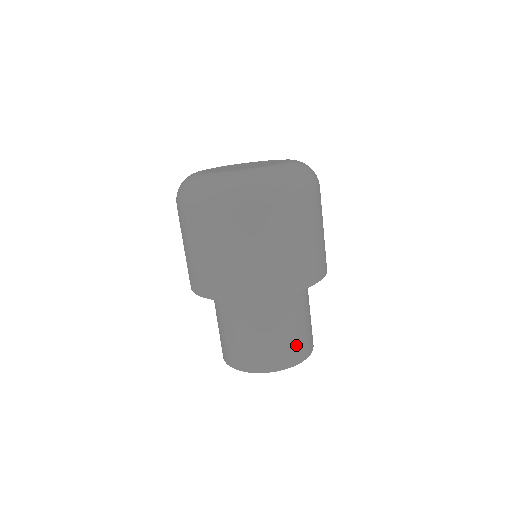
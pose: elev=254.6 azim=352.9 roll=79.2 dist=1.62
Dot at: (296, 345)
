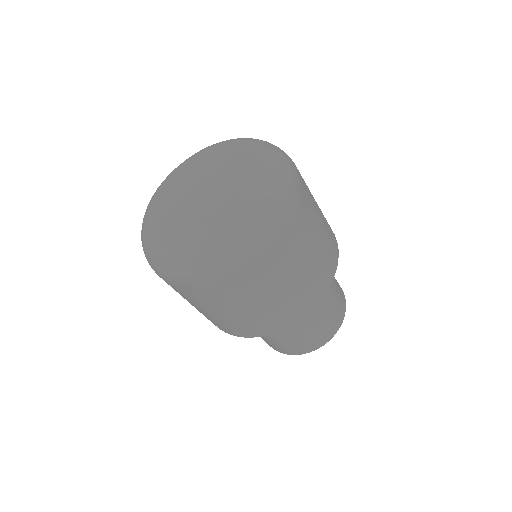
Dot at: (333, 315)
